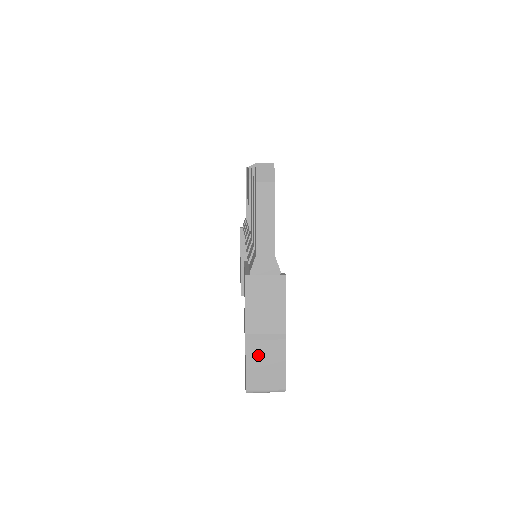
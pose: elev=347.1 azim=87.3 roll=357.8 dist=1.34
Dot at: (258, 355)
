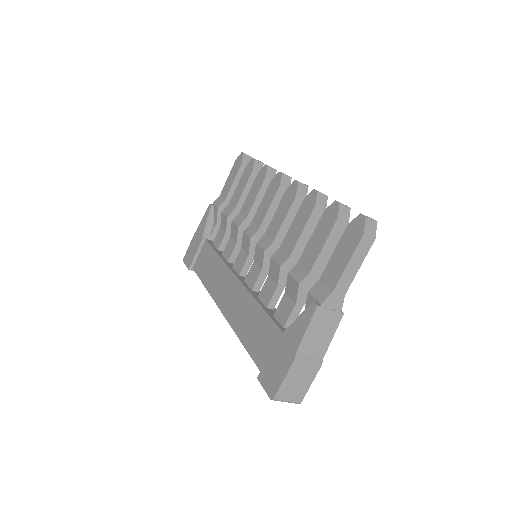
Dot at: (297, 372)
